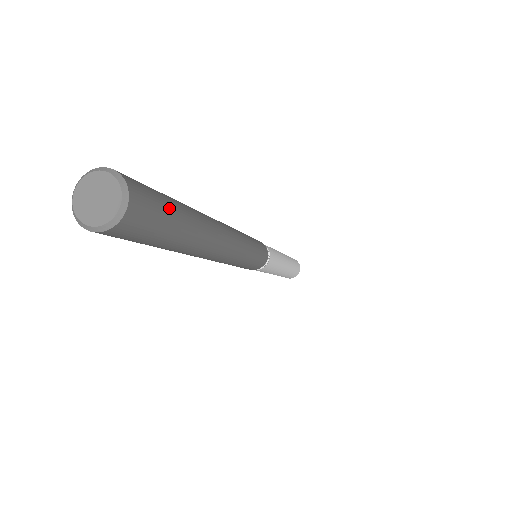
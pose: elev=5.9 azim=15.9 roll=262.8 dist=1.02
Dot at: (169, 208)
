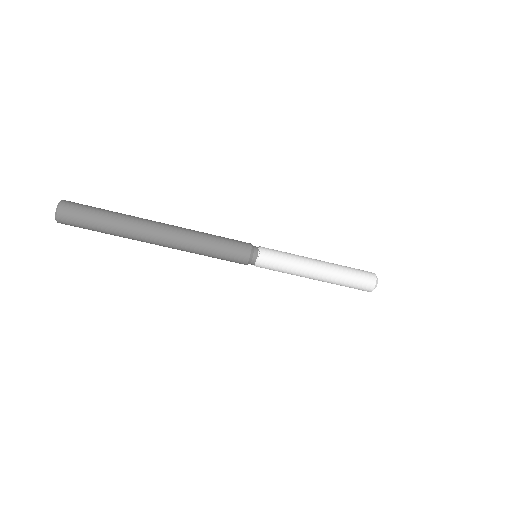
Dot at: (94, 208)
